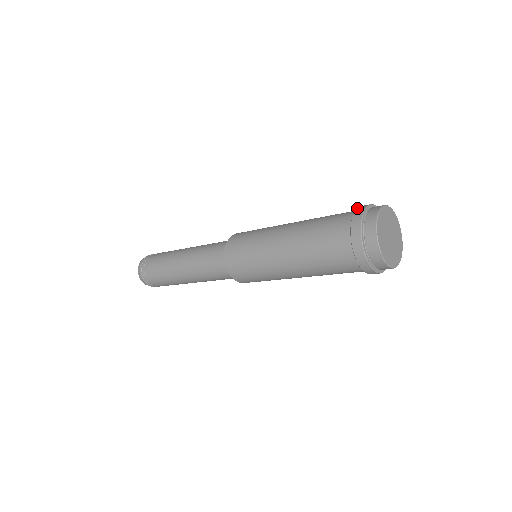
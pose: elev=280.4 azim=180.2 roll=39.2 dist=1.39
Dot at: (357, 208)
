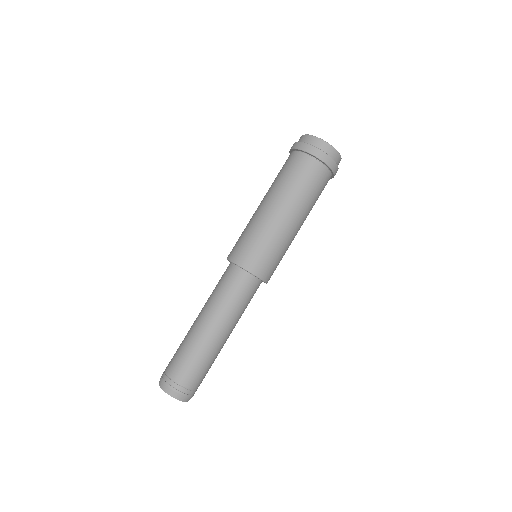
Dot at: (290, 149)
